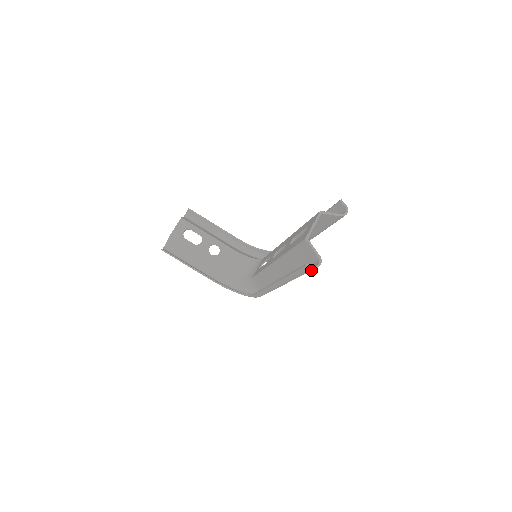
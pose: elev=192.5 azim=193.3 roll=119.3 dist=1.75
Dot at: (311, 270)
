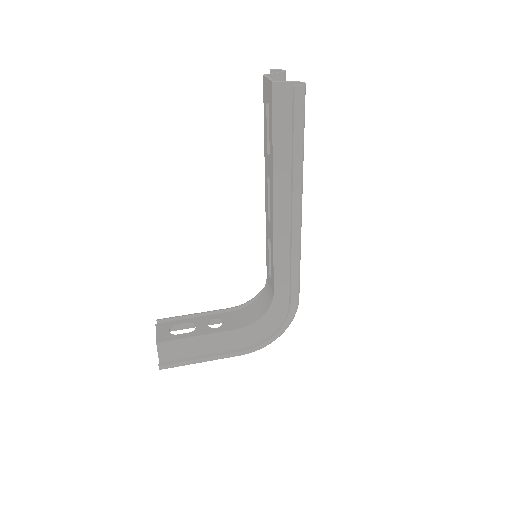
Dot at: (304, 102)
